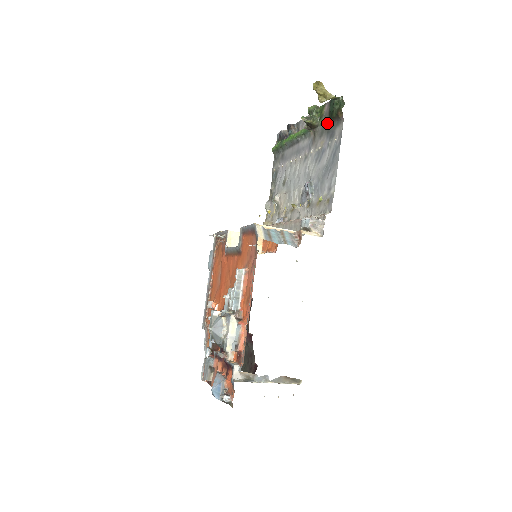
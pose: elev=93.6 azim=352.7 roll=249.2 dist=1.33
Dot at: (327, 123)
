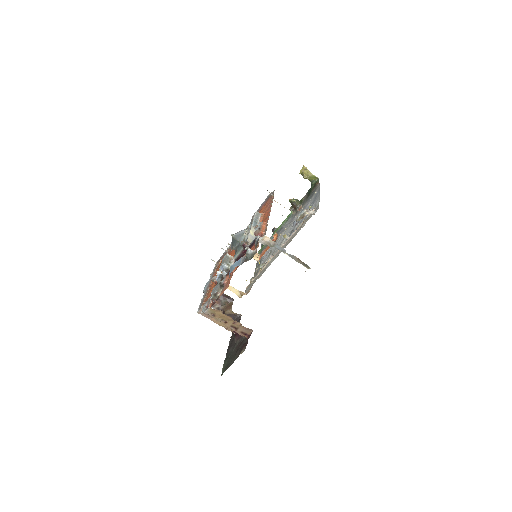
Dot at: (307, 198)
